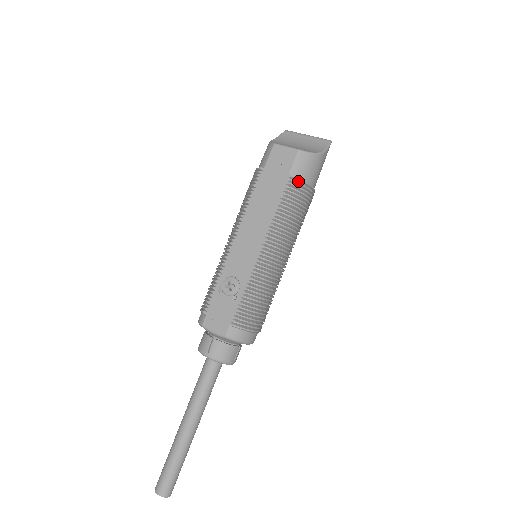
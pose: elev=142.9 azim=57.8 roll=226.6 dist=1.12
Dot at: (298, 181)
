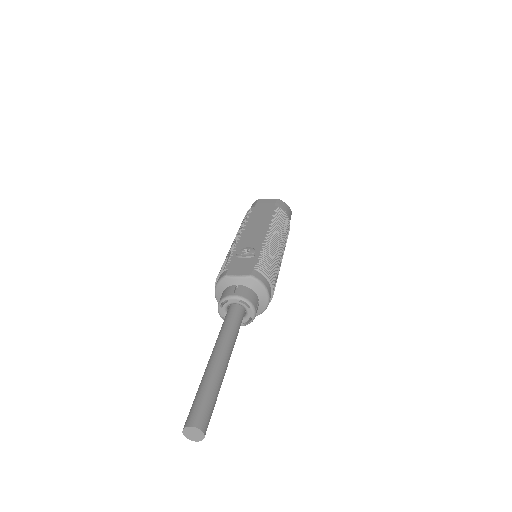
Dot at: (281, 211)
